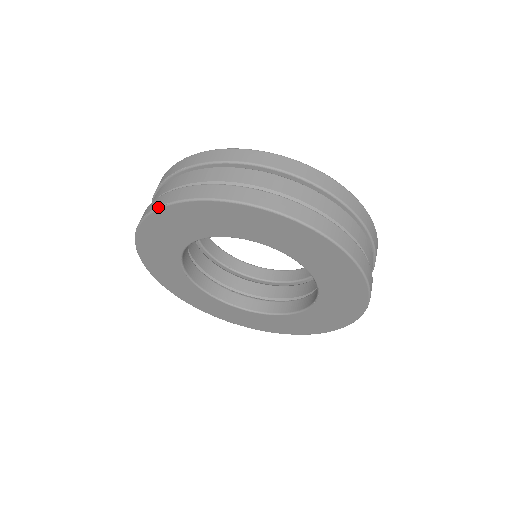
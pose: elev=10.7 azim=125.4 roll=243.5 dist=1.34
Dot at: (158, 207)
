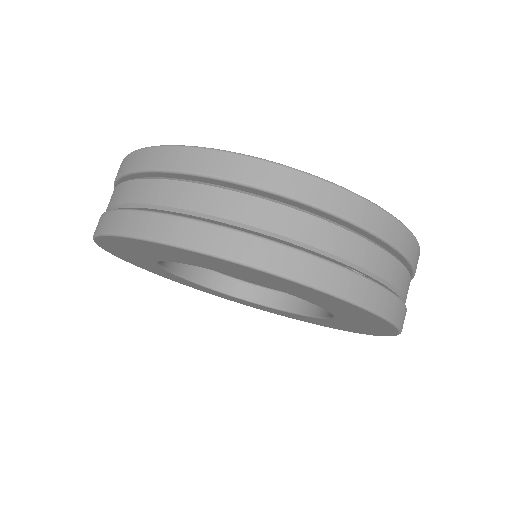
Dot at: (94, 235)
